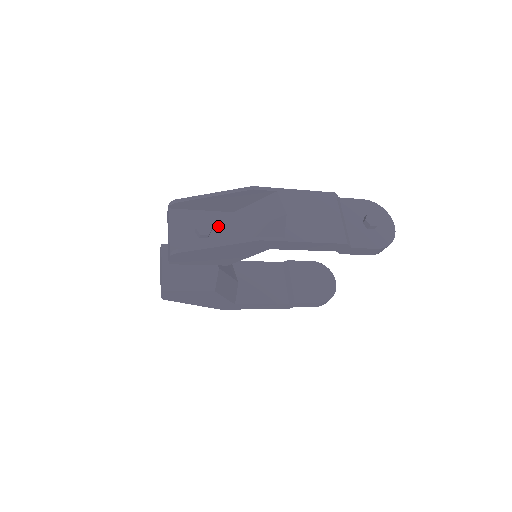
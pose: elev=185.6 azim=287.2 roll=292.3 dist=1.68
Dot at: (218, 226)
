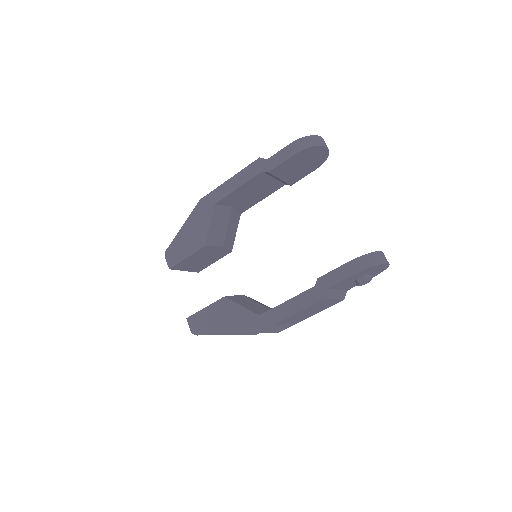
Dot at: occluded
